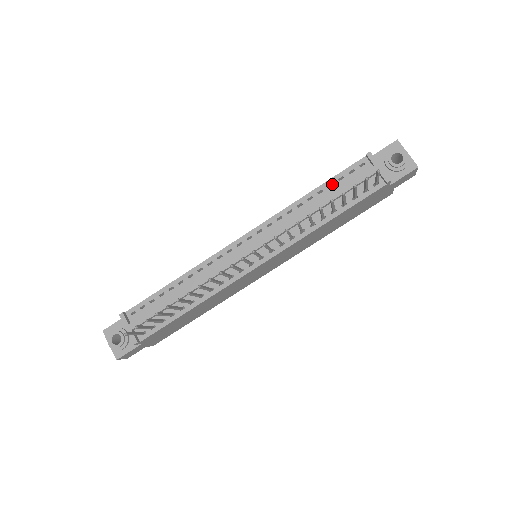
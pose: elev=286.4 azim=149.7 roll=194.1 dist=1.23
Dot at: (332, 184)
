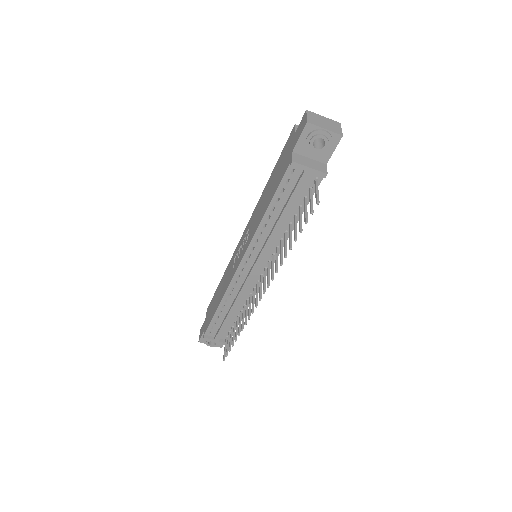
Dot at: (277, 195)
